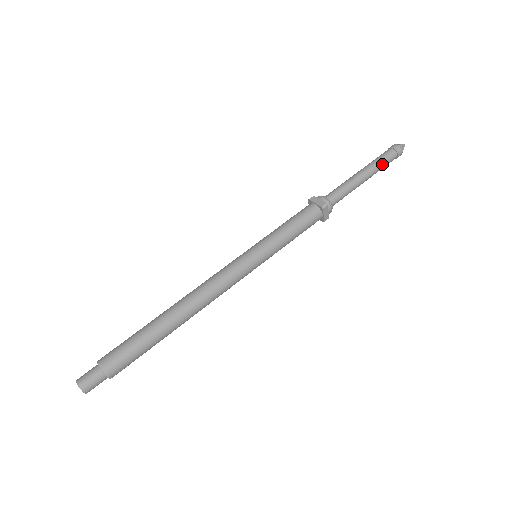
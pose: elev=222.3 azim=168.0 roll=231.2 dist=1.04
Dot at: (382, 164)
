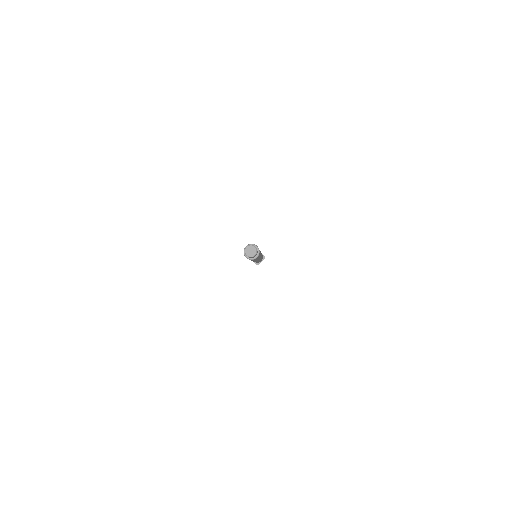
Dot at: occluded
